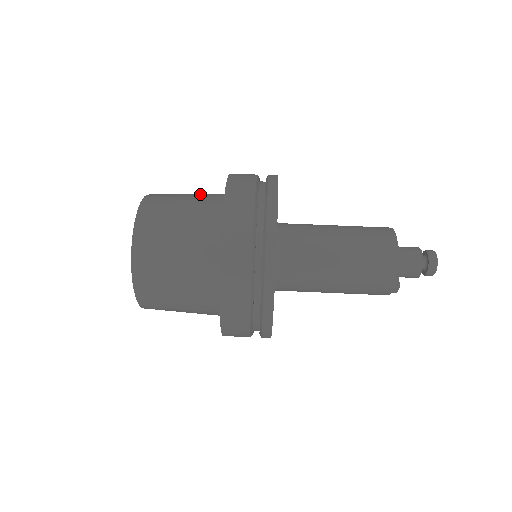
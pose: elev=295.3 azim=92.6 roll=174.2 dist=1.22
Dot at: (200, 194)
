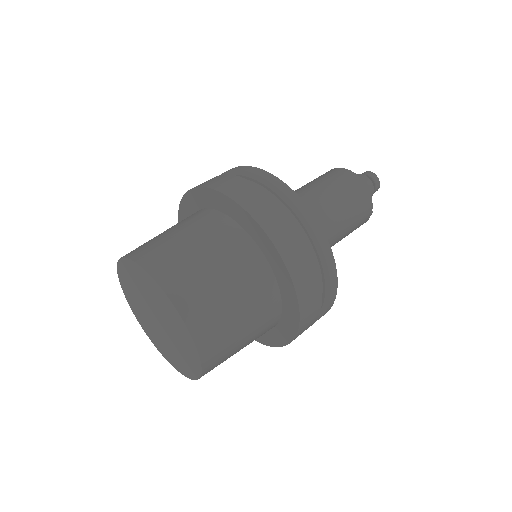
Dot at: (184, 224)
